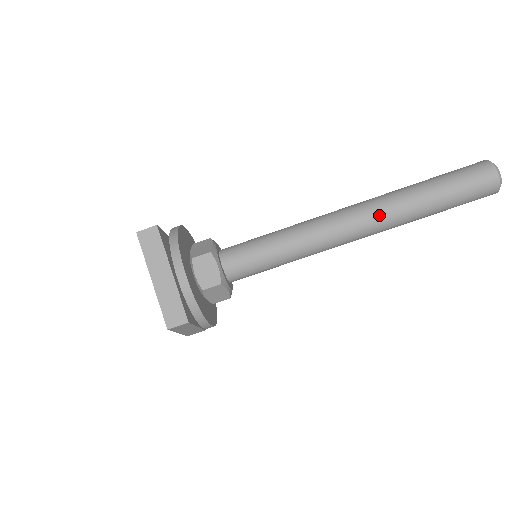
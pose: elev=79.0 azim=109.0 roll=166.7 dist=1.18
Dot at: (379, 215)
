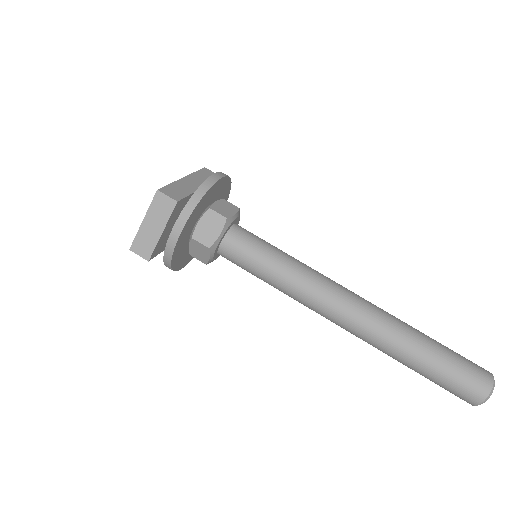
Dot at: (379, 310)
